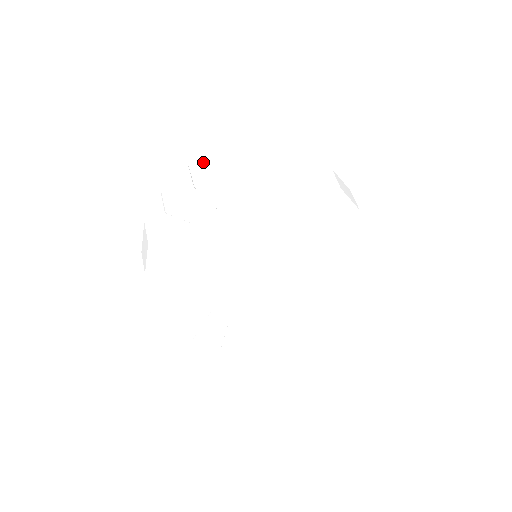
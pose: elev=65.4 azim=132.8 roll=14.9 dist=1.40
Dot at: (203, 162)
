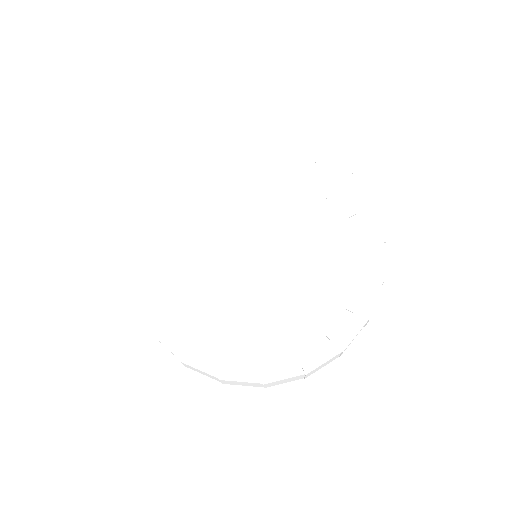
Dot at: occluded
